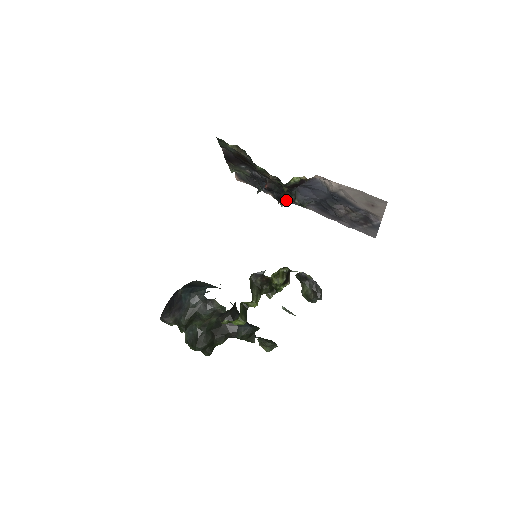
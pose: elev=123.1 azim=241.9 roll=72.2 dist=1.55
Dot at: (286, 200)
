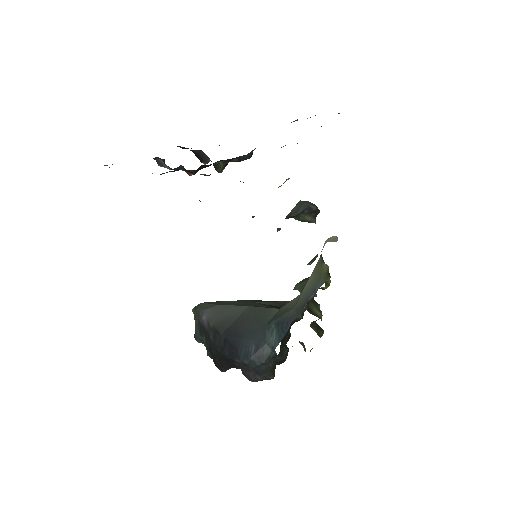
Dot at: (224, 165)
